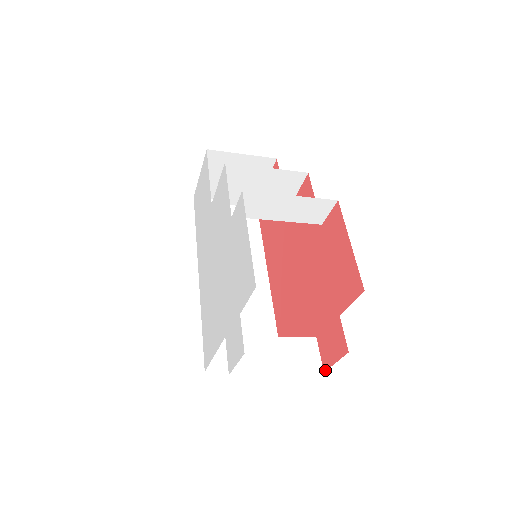
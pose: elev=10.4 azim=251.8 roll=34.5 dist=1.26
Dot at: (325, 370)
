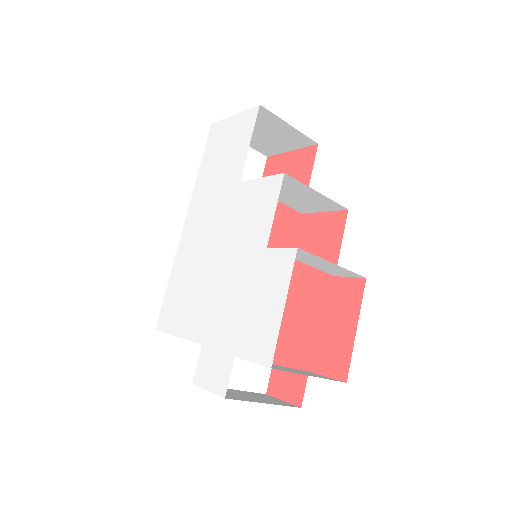
Dot at: (269, 394)
